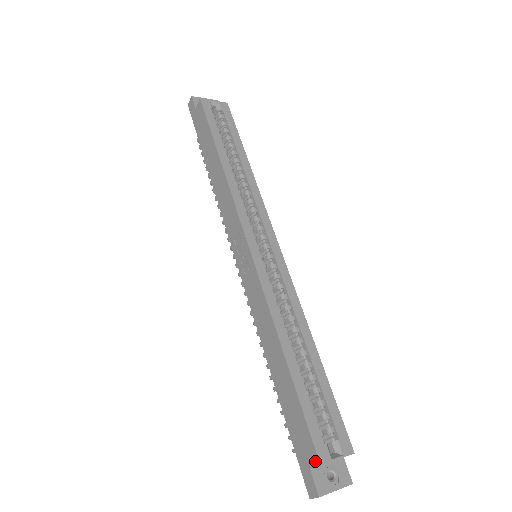
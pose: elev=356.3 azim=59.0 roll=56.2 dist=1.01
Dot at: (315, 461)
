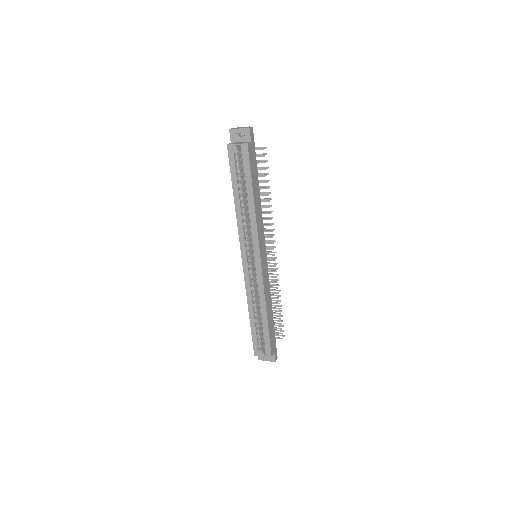
Dot at: (255, 352)
